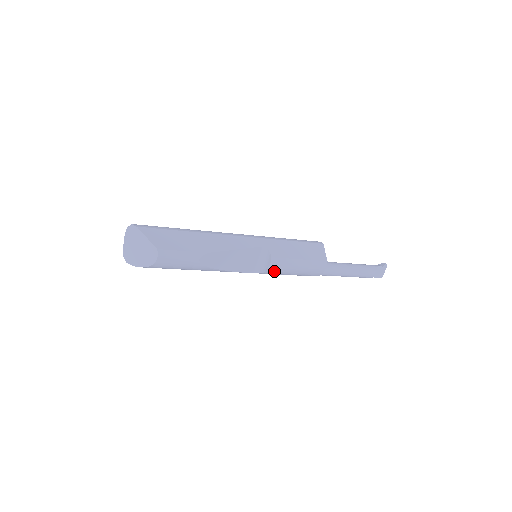
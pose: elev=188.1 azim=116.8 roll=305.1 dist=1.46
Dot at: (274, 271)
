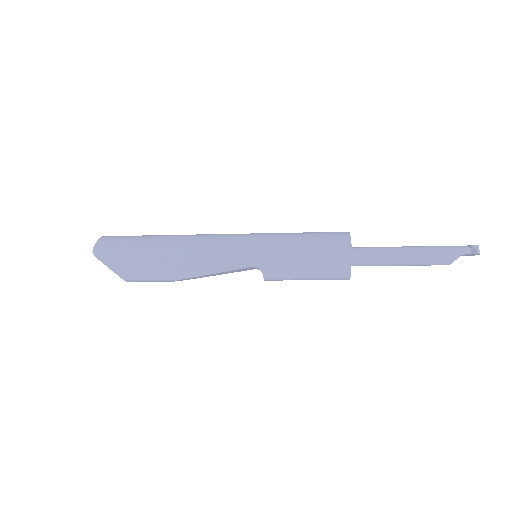
Dot at: occluded
